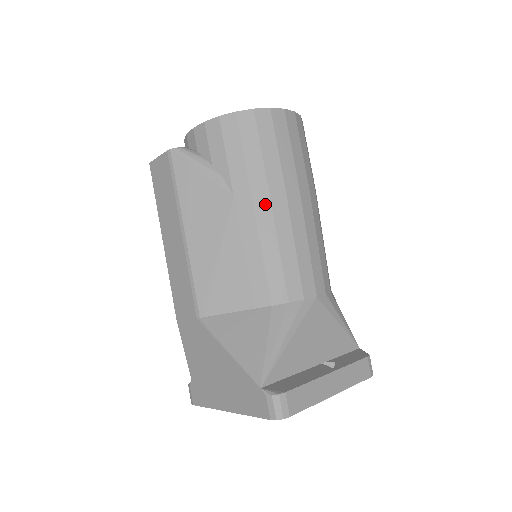
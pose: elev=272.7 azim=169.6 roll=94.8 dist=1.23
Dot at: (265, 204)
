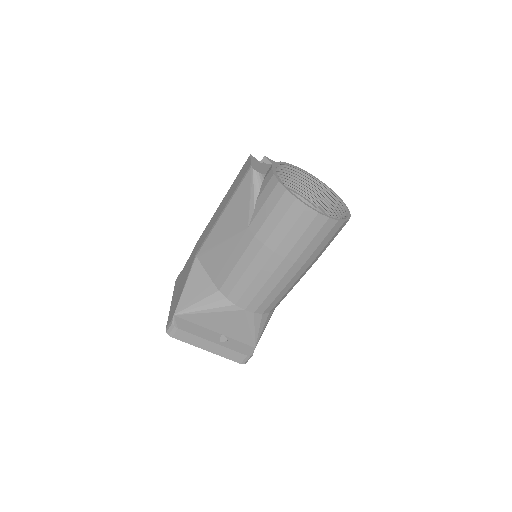
Dot at: (256, 248)
